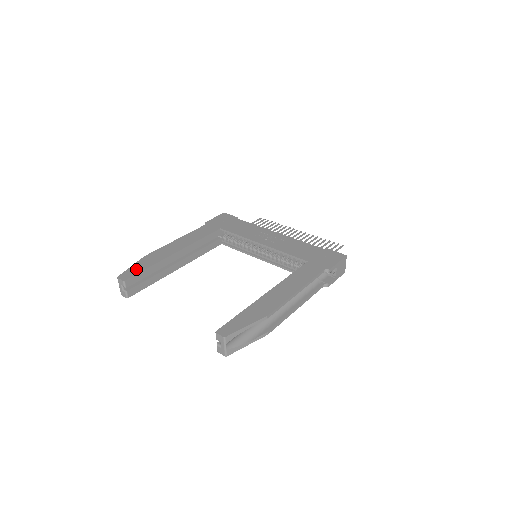
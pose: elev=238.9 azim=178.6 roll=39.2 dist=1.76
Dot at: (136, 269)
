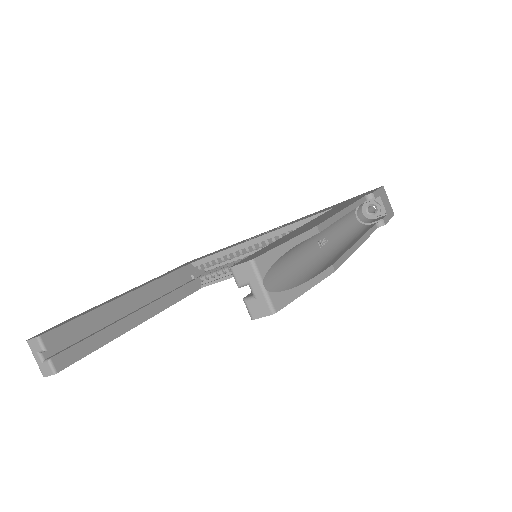
Dot at: (62, 323)
